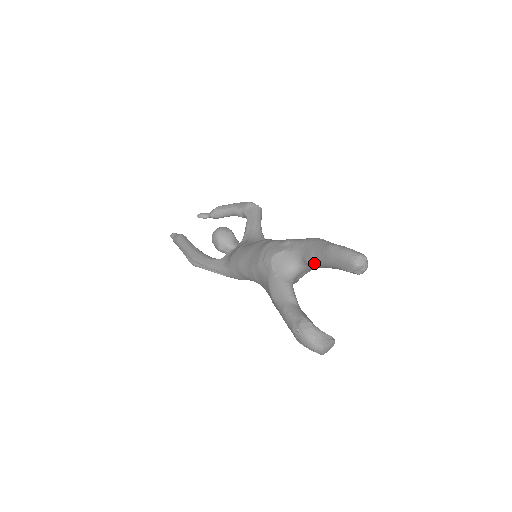
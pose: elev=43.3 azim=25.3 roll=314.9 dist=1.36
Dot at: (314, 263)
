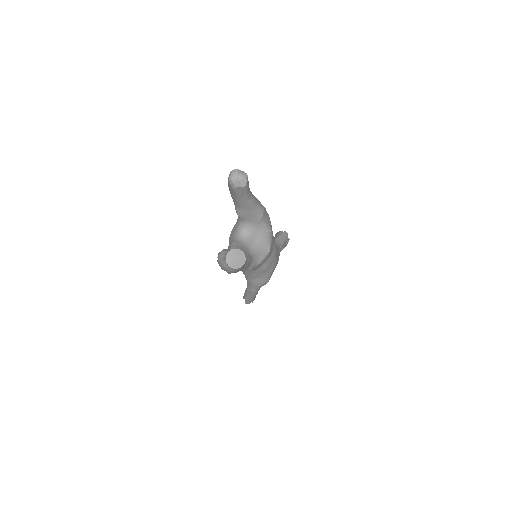
Dot at: (238, 211)
